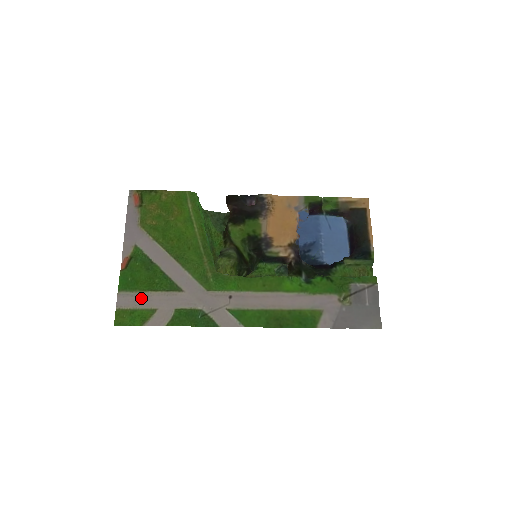
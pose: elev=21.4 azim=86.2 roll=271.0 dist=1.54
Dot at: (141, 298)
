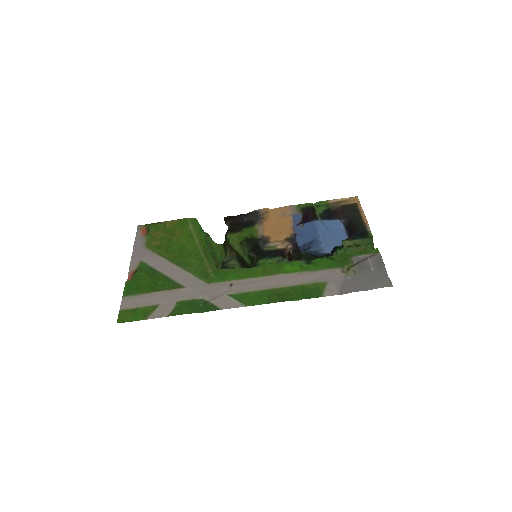
Dot at: (144, 298)
